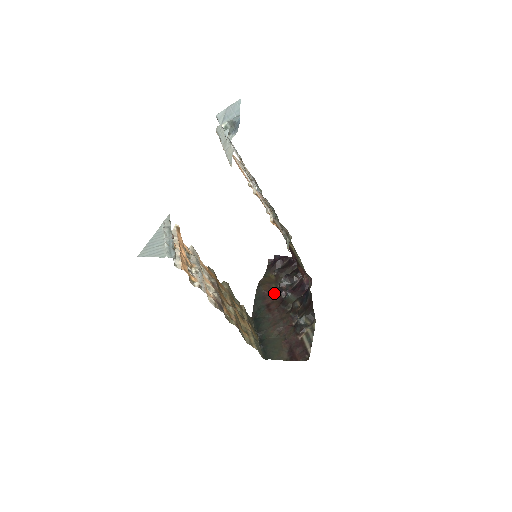
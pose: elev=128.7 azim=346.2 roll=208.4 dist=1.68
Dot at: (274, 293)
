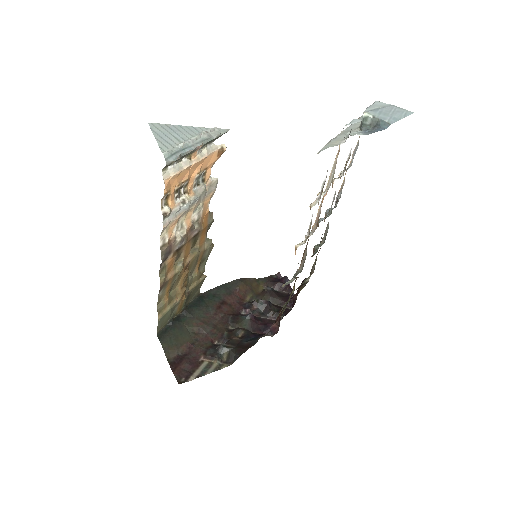
Dot at: (242, 301)
